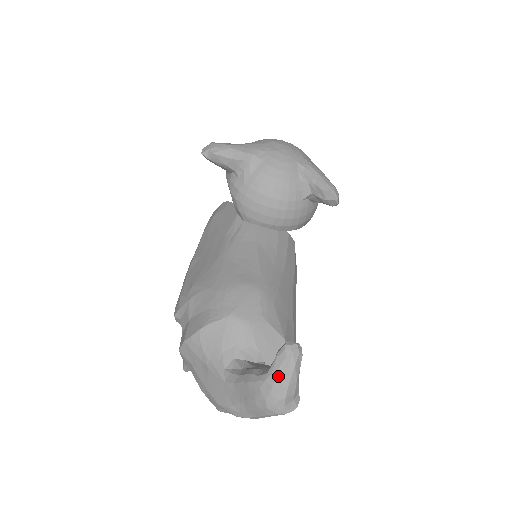
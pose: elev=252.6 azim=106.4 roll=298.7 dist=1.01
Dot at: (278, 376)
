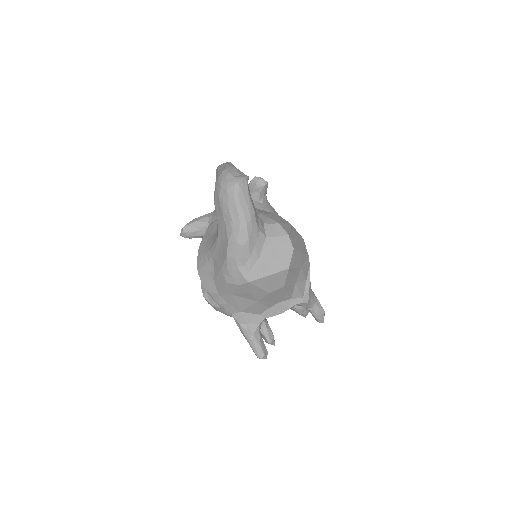
Dot at: (219, 173)
